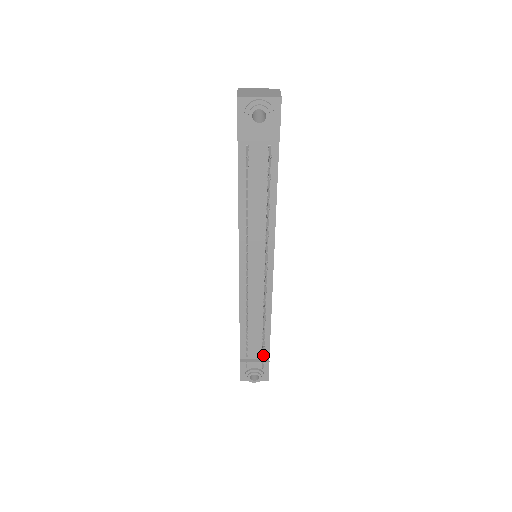
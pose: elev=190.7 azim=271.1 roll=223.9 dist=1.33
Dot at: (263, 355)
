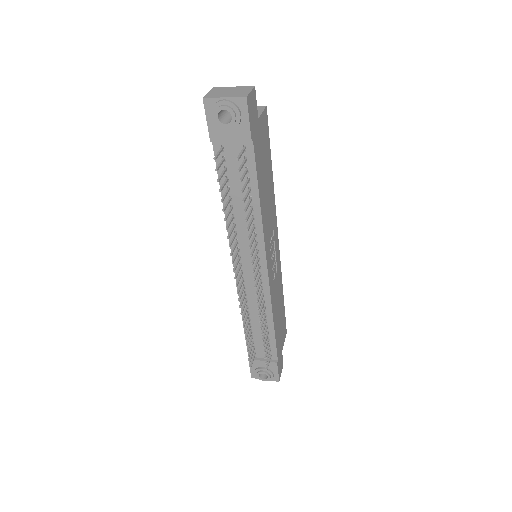
Dot at: (265, 356)
